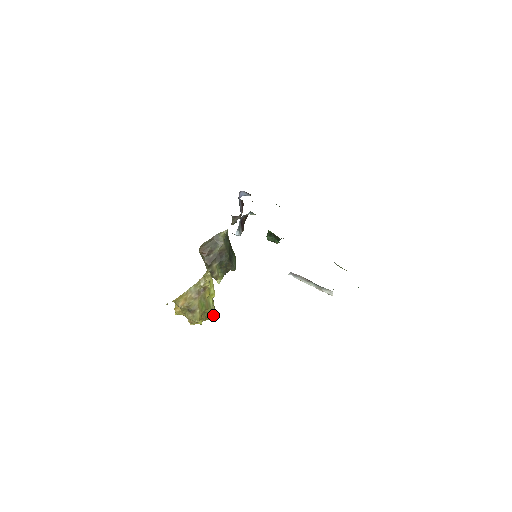
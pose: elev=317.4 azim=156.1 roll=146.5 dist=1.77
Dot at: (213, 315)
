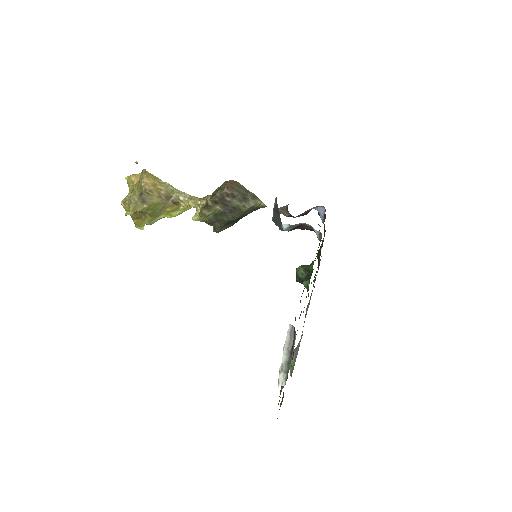
Dot at: (141, 223)
